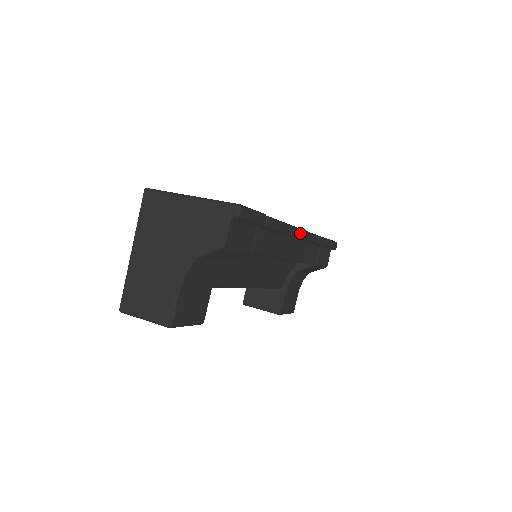
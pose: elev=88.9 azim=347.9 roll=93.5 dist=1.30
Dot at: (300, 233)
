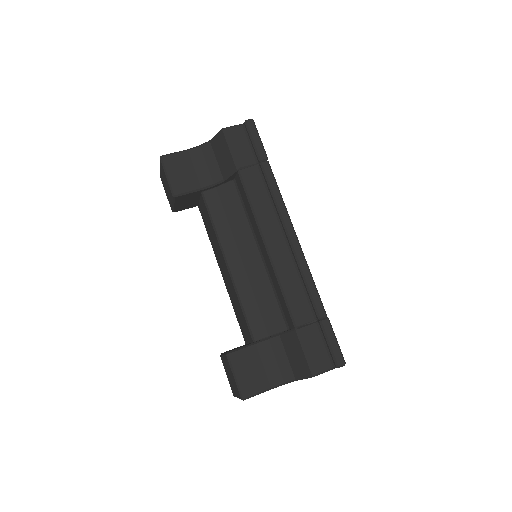
Dot at: (292, 234)
